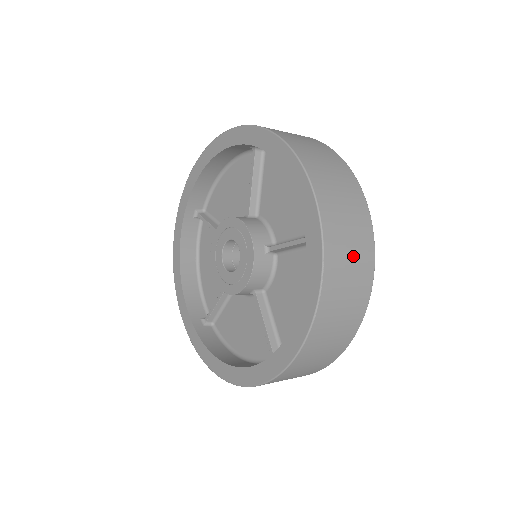
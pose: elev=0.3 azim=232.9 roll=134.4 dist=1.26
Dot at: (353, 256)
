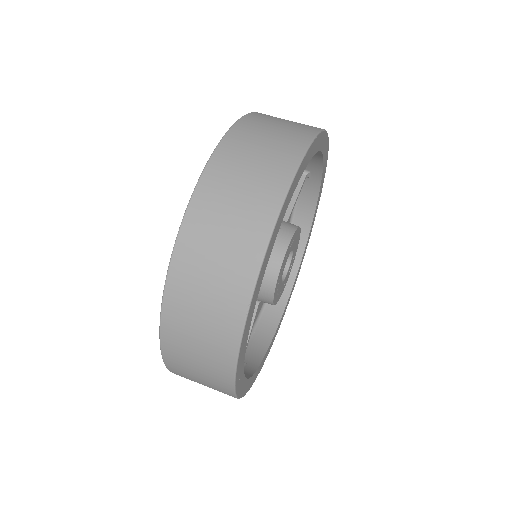
Dot at: occluded
